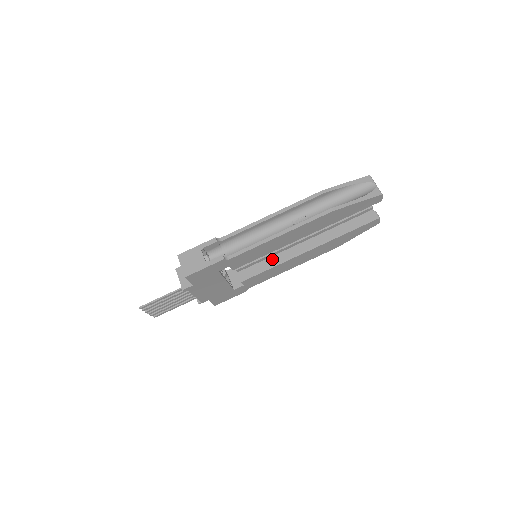
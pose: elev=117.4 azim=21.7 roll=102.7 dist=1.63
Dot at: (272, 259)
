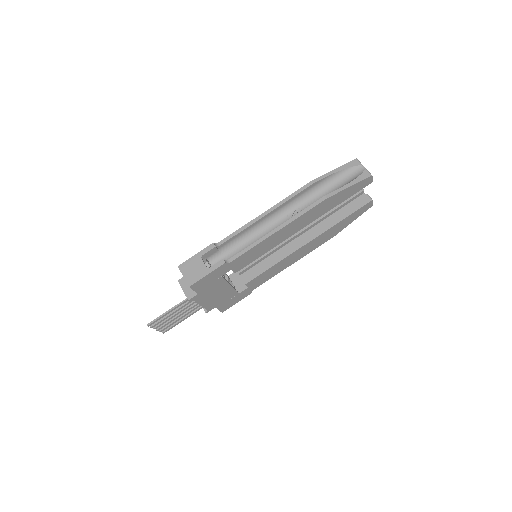
Dot at: (272, 257)
